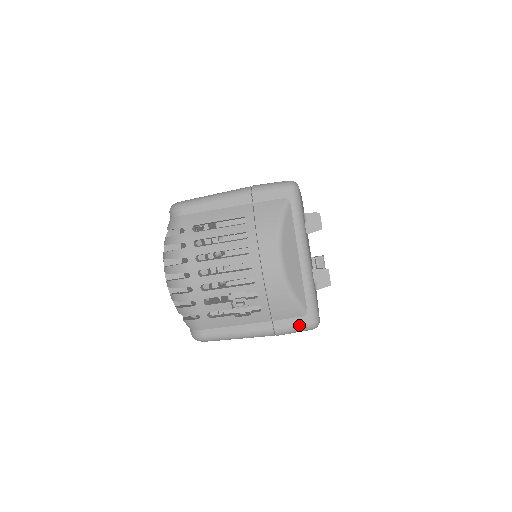
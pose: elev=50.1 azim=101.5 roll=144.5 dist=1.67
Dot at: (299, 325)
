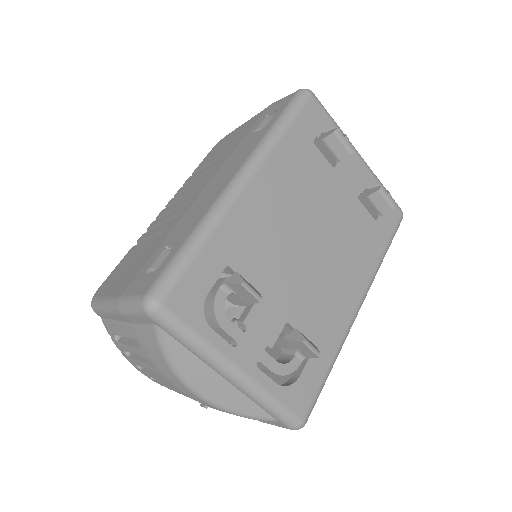
Dot at: (279, 426)
